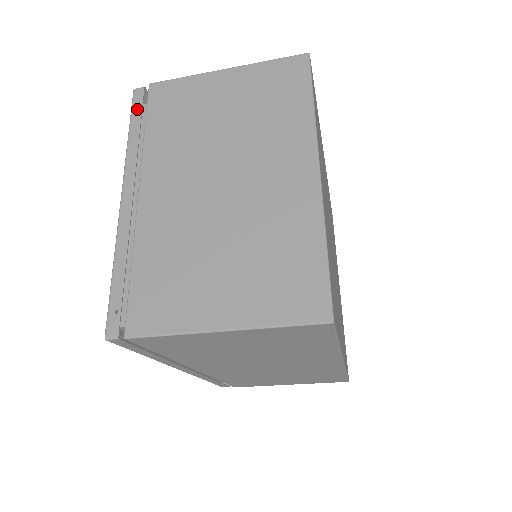
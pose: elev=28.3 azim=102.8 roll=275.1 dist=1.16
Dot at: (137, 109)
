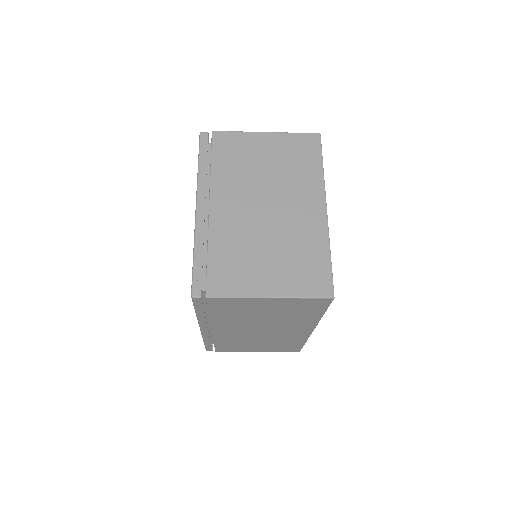
Dot at: (204, 147)
